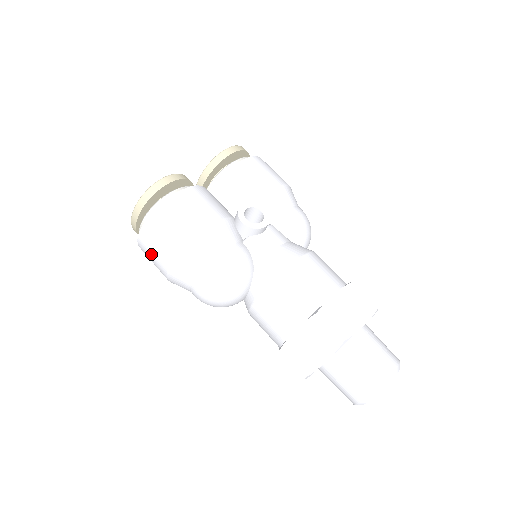
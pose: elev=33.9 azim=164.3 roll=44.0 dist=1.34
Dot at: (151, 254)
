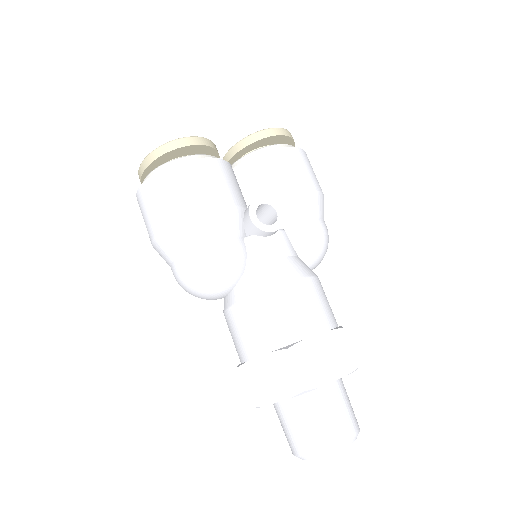
Dot at: (144, 214)
